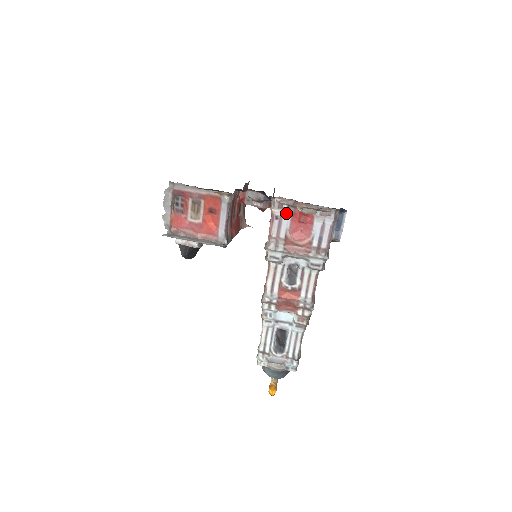
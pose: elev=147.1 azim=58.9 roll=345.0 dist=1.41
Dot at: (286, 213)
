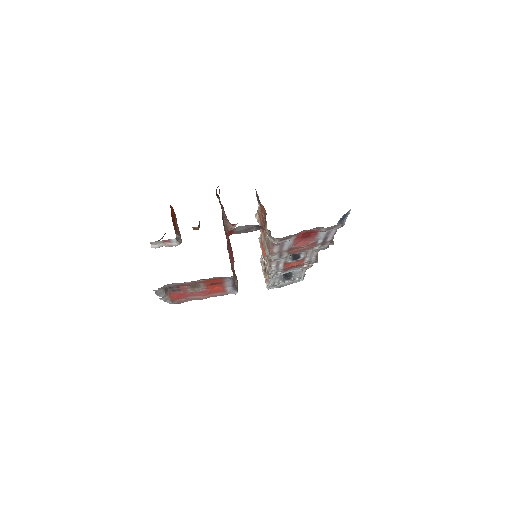
Dot at: (289, 240)
